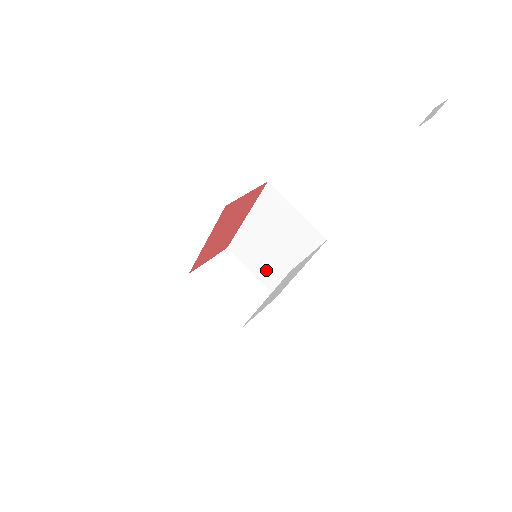
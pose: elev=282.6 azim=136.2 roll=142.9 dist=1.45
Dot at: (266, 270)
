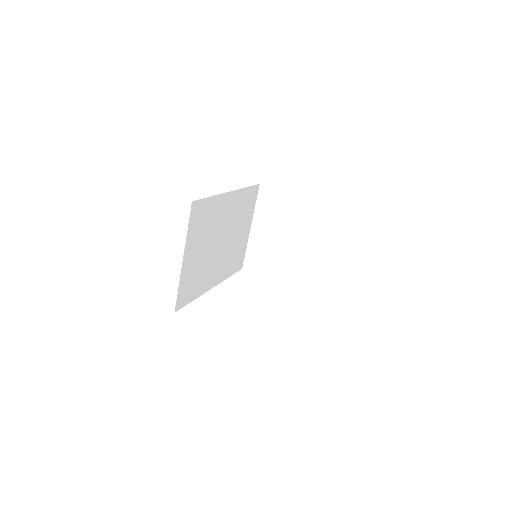
Dot at: occluded
